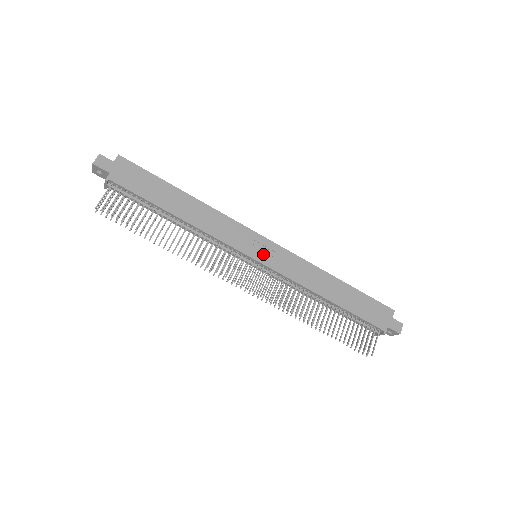
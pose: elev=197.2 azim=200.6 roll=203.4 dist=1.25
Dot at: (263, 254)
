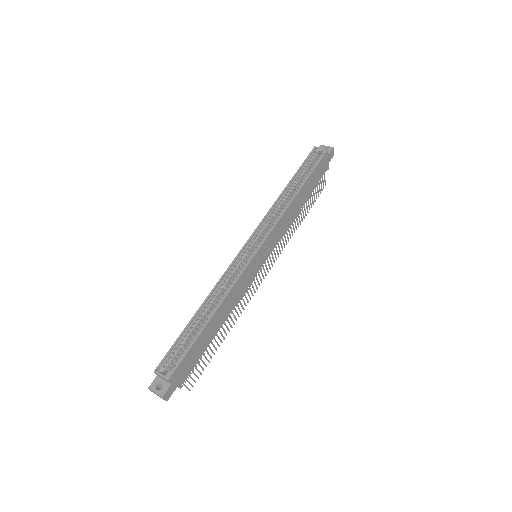
Dot at: (264, 255)
